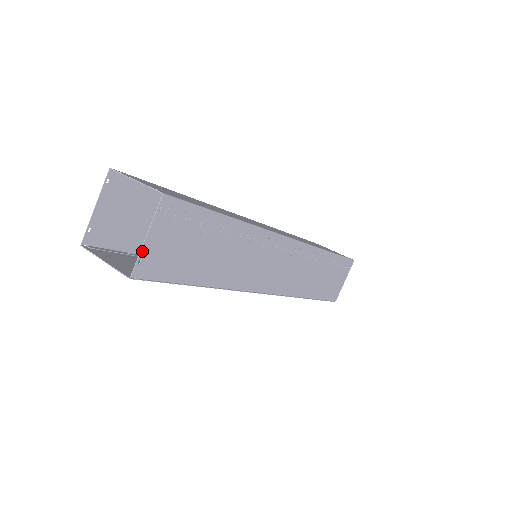
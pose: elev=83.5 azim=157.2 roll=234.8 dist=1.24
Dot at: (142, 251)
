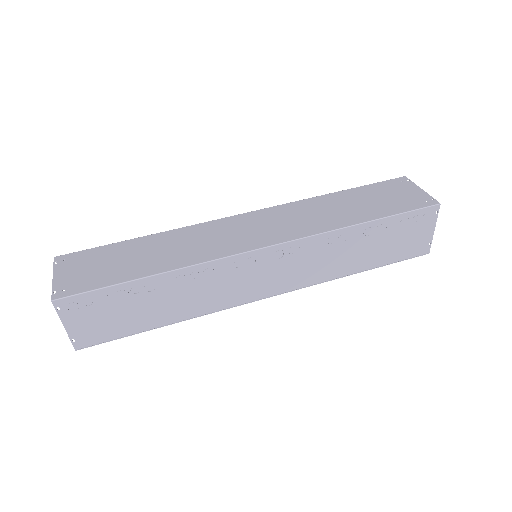
Dot at: (70, 335)
